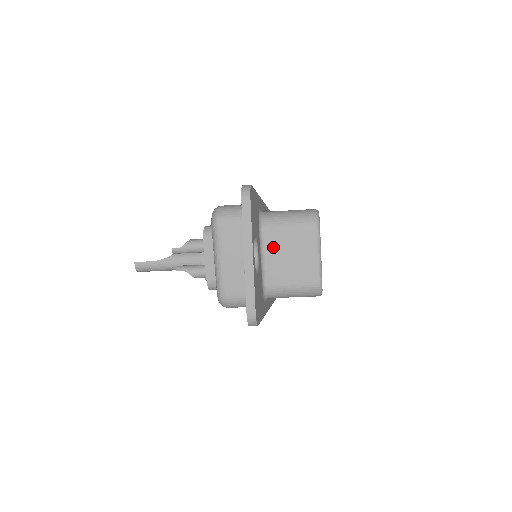
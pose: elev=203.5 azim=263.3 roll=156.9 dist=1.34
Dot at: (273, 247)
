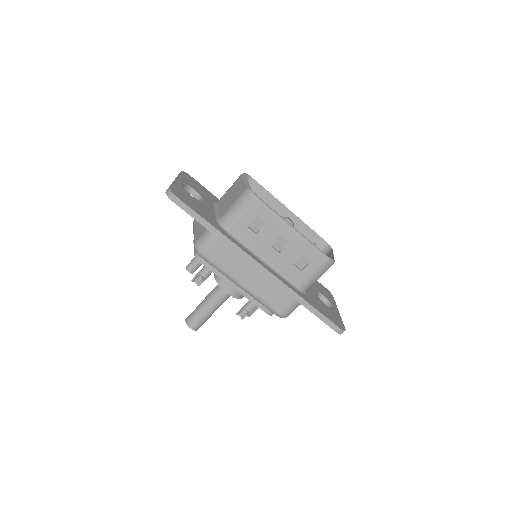
Dot at: (222, 202)
